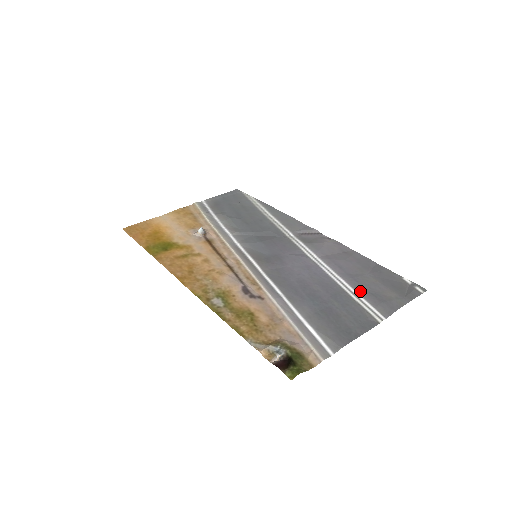
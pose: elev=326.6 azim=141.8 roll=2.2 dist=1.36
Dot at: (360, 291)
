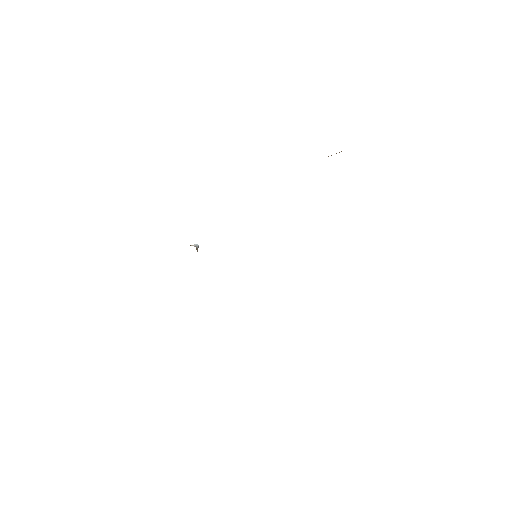
Dot at: occluded
